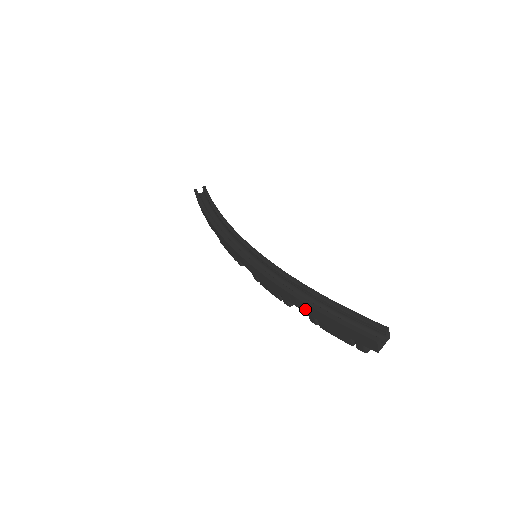
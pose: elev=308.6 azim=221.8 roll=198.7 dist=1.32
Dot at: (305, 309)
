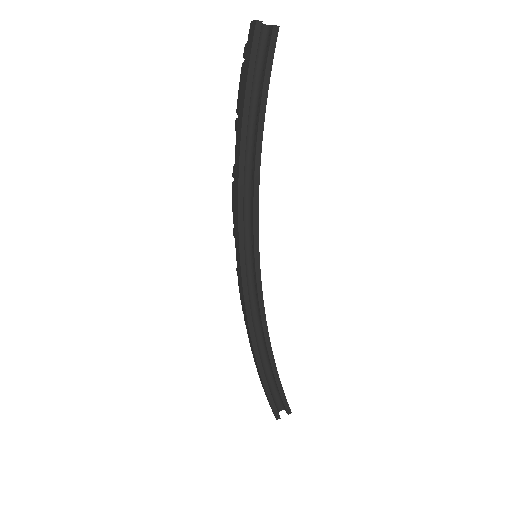
Dot at: (254, 359)
